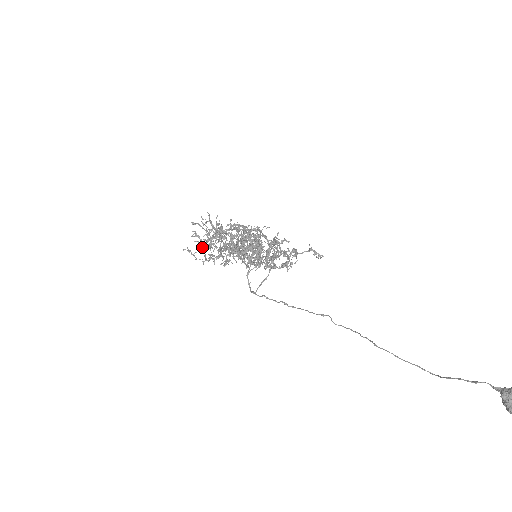
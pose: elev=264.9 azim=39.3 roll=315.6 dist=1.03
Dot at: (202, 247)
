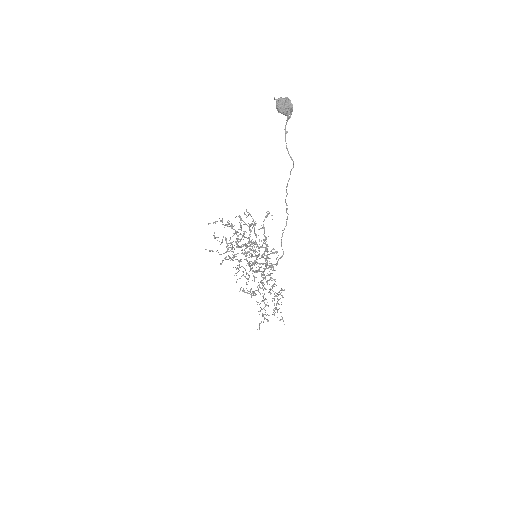
Dot at: (210, 251)
